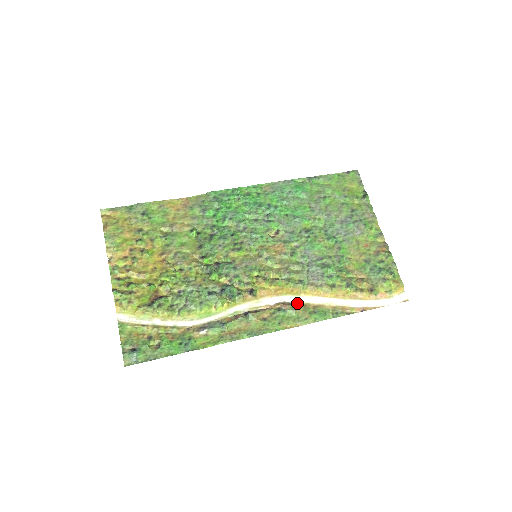
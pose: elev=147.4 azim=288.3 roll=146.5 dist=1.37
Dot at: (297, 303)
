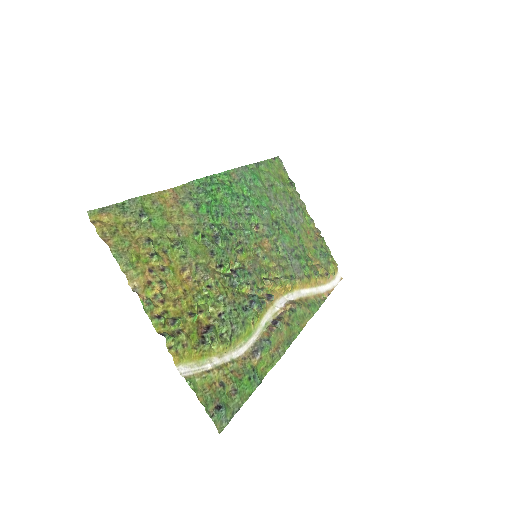
Dot at: (296, 300)
